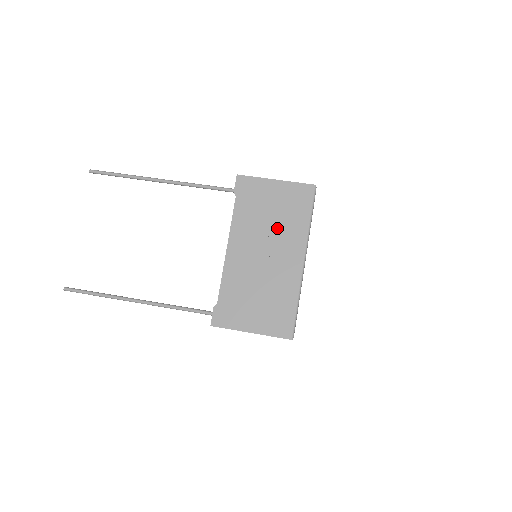
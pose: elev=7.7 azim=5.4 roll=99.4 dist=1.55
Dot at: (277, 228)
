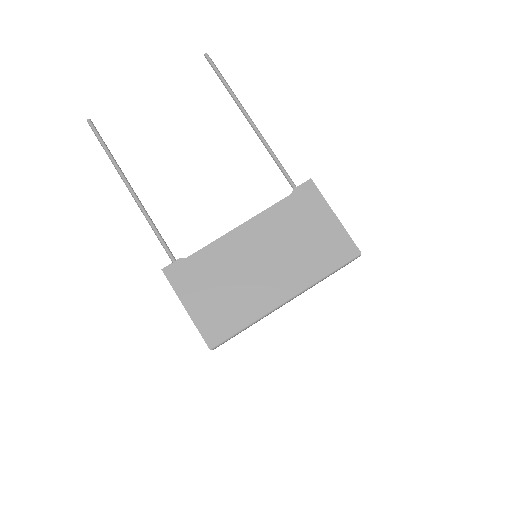
Dot at: (295, 253)
